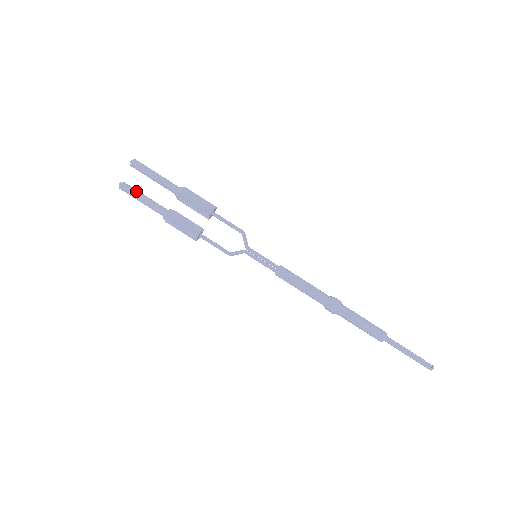
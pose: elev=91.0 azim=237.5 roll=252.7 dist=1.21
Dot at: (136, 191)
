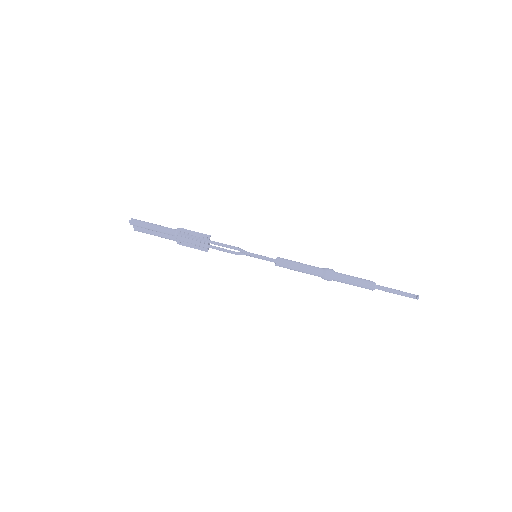
Dot at: (147, 231)
